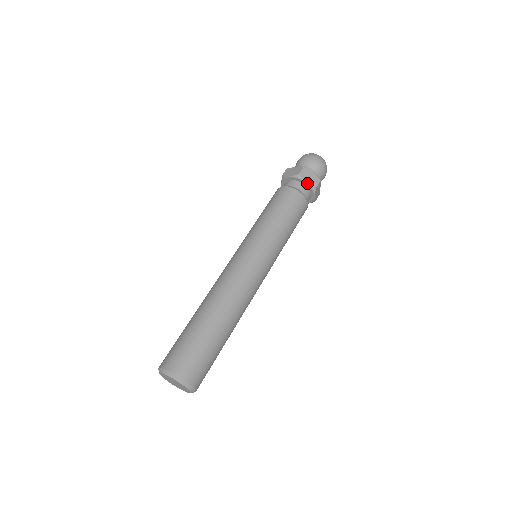
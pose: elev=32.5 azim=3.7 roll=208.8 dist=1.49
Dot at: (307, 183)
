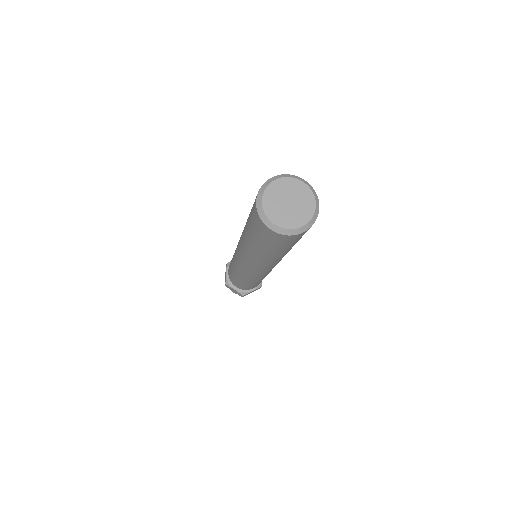
Dot at: occluded
